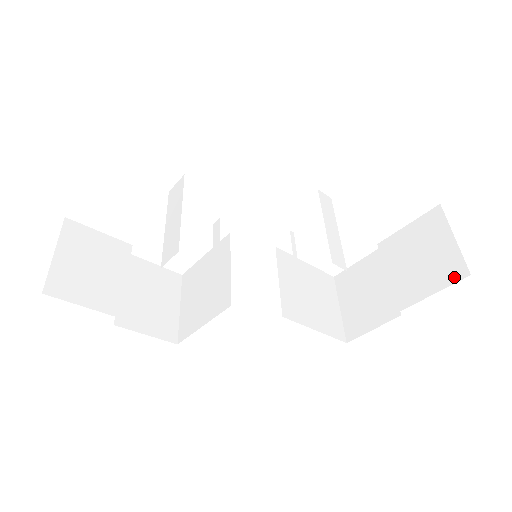
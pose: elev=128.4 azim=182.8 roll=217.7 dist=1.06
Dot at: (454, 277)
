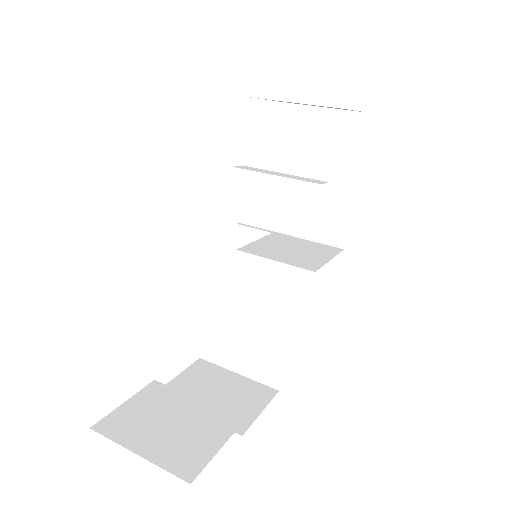
Dot at: (360, 126)
